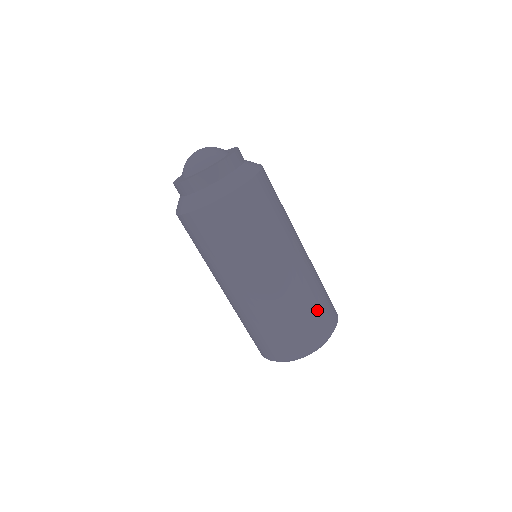
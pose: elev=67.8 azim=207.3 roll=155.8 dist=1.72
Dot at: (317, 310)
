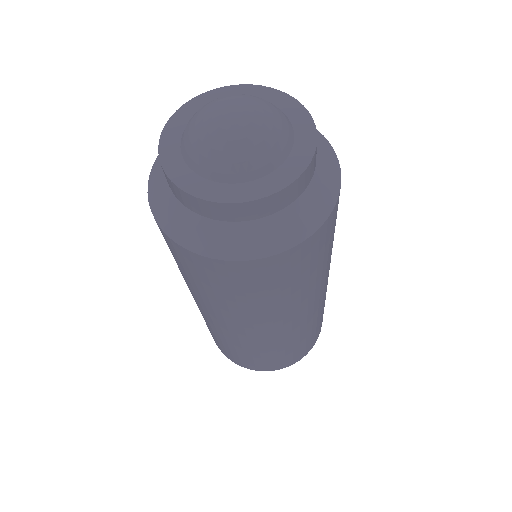
Dot at: occluded
